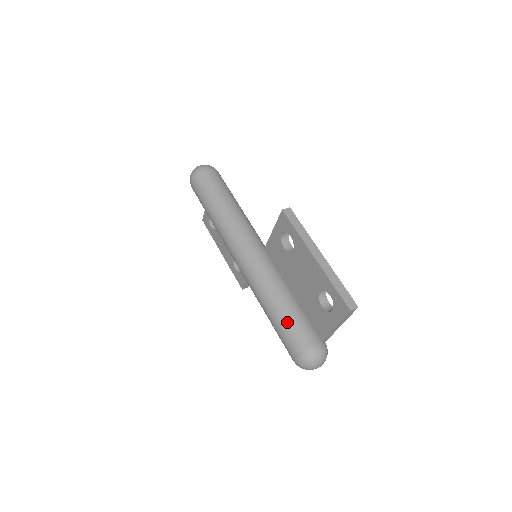
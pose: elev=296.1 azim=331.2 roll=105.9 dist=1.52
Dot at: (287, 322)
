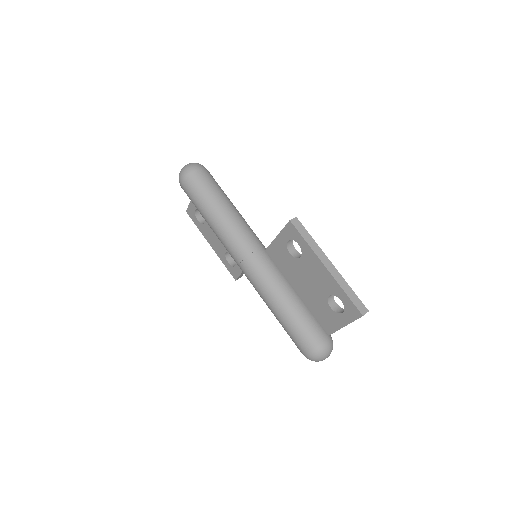
Dot at: (296, 322)
